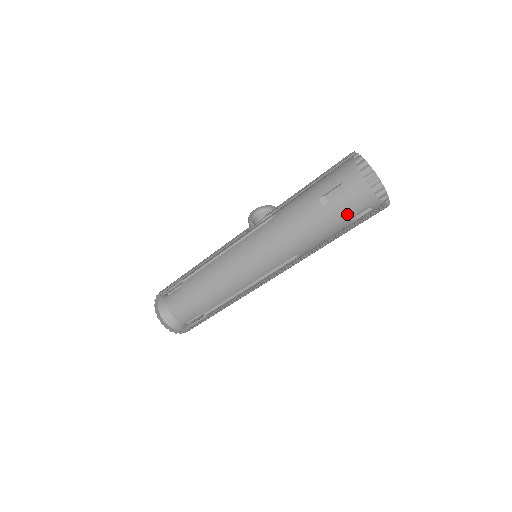
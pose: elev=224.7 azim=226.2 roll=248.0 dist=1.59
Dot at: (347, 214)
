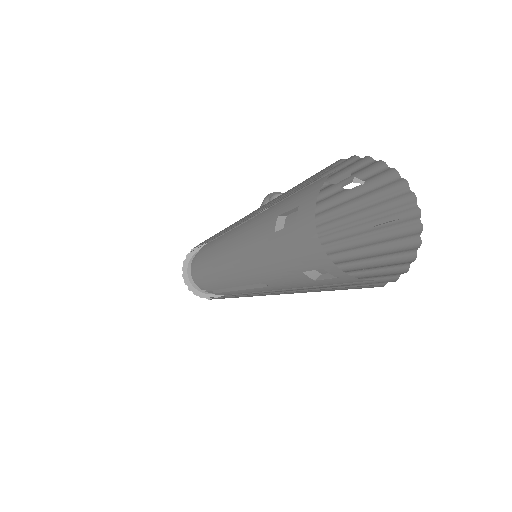
Dot at: (298, 263)
